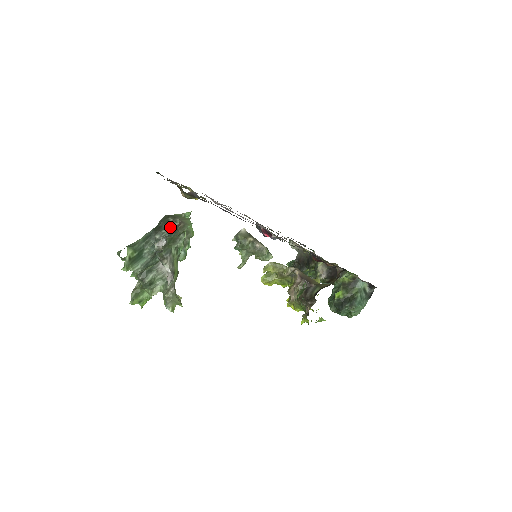
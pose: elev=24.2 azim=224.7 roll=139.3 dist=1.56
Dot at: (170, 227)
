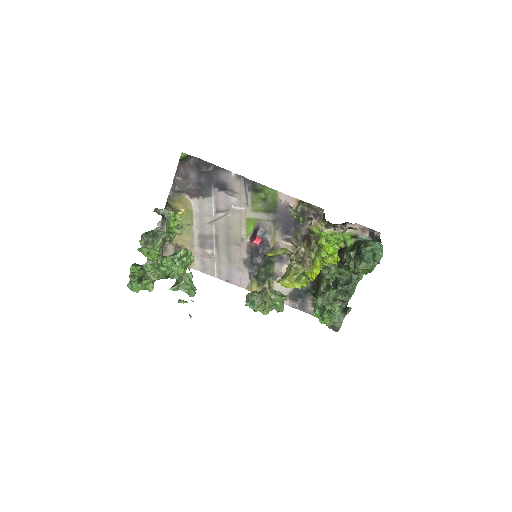
Dot at: occluded
